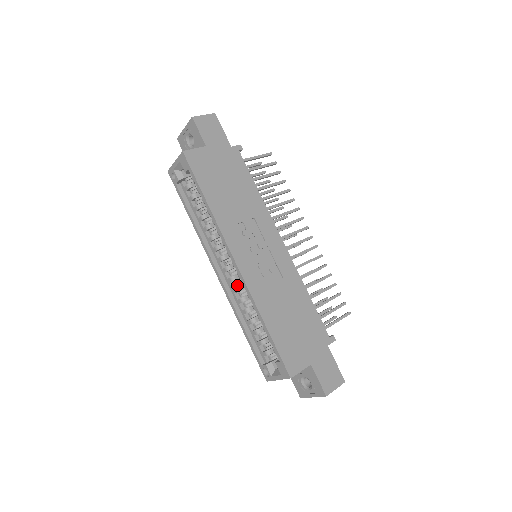
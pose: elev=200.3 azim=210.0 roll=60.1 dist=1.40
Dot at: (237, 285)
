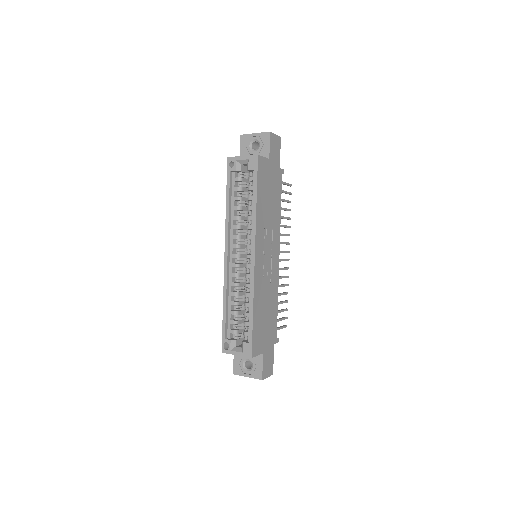
Dot at: (238, 272)
